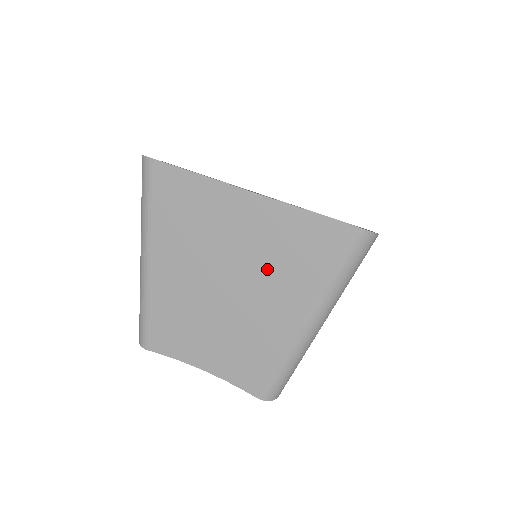
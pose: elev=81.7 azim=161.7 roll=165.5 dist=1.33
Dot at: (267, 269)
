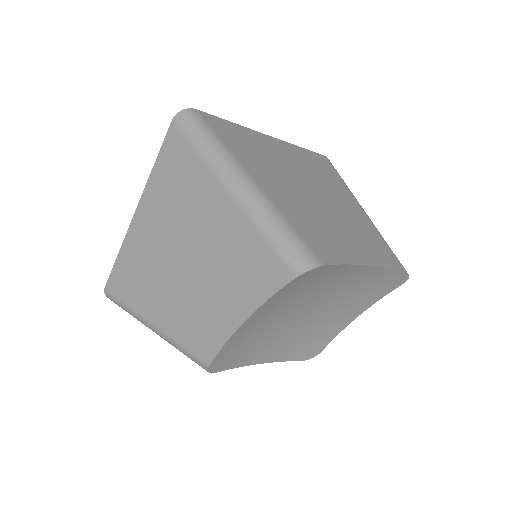
Dot at: (318, 179)
